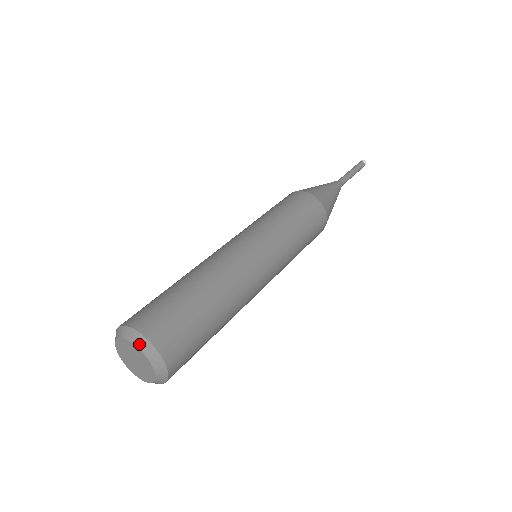
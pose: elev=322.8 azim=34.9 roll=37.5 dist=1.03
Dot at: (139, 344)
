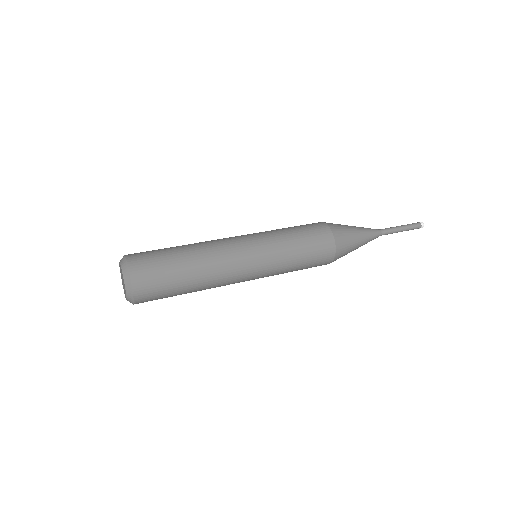
Dot at: (124, 270)
